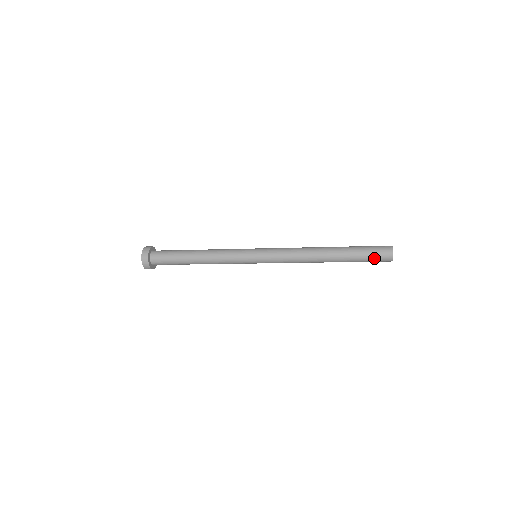
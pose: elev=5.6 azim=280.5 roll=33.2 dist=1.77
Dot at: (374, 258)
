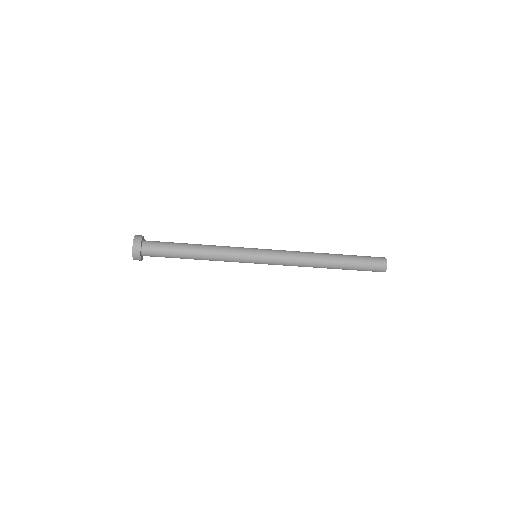
Dot at: (369, 270)
